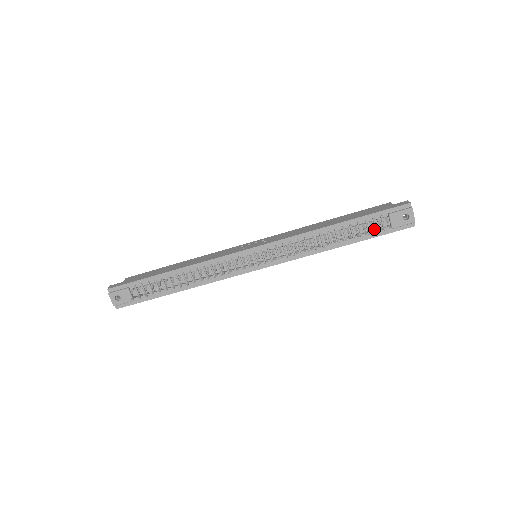
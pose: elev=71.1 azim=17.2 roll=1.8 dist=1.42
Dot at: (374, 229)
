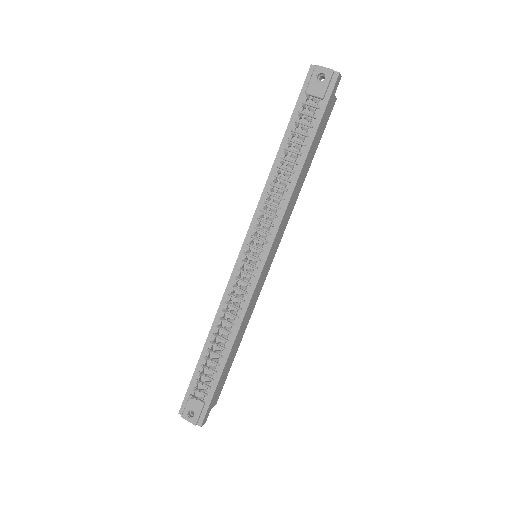
Dot at: (311, 118)
